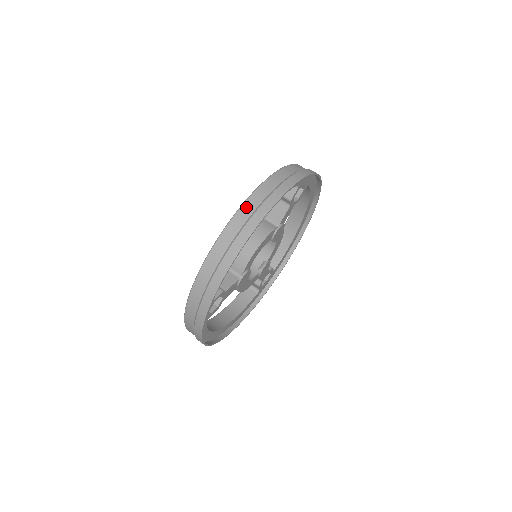
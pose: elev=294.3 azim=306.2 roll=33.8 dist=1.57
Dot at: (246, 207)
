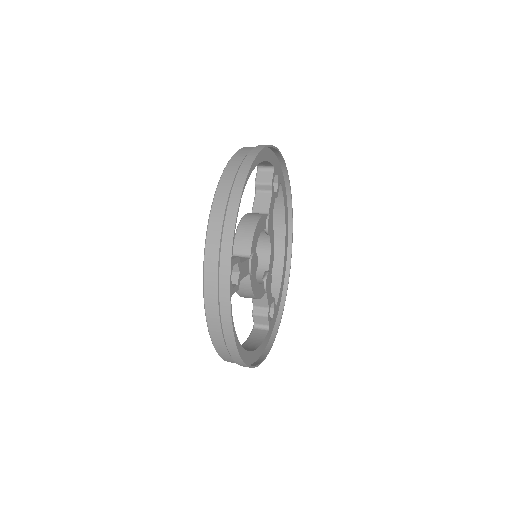
Dot at: (236, 157)
